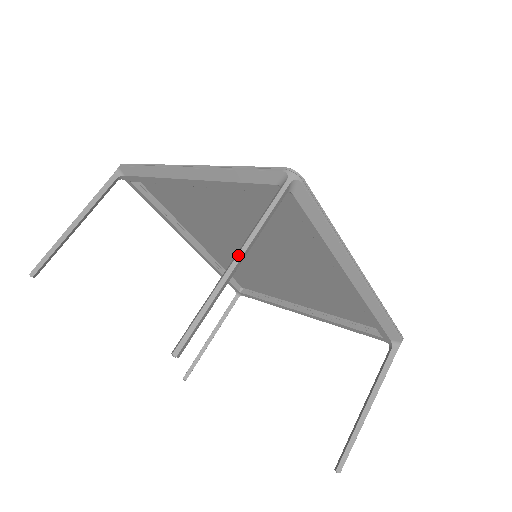
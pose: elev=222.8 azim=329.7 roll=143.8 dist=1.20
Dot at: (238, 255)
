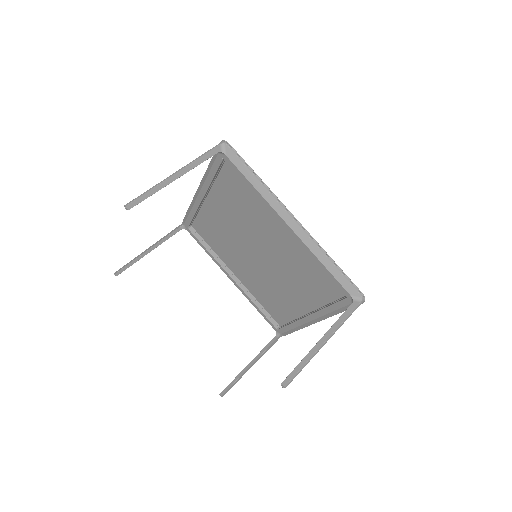
Dot at: (177, 171)
